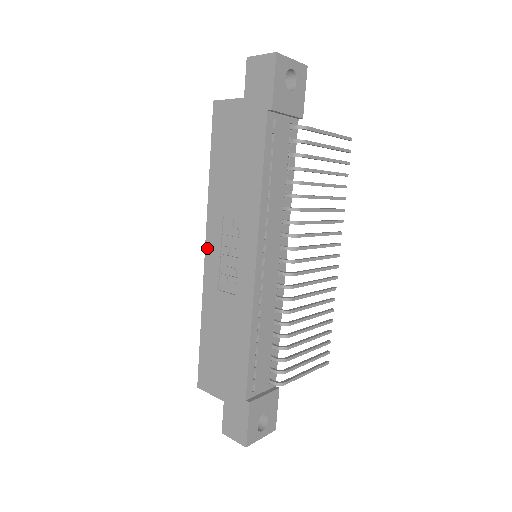
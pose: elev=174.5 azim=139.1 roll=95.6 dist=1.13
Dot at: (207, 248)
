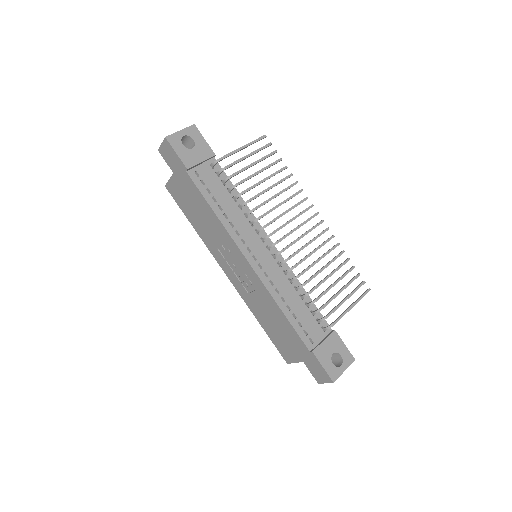
Dot at: (226, 273)
